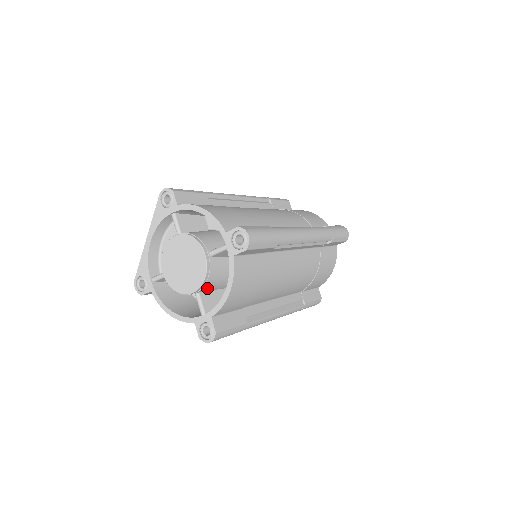
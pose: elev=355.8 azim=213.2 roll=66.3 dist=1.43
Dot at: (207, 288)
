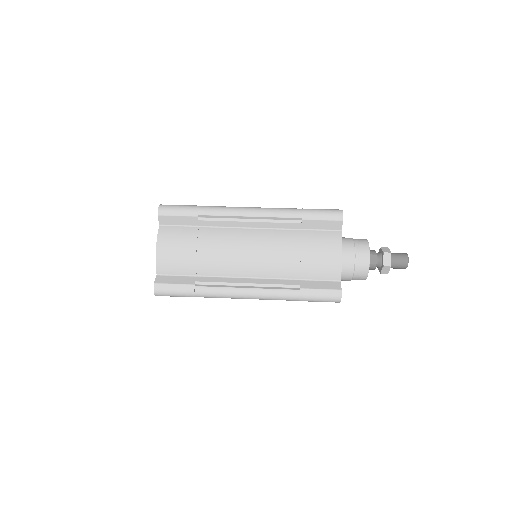
Dot at: occluded
